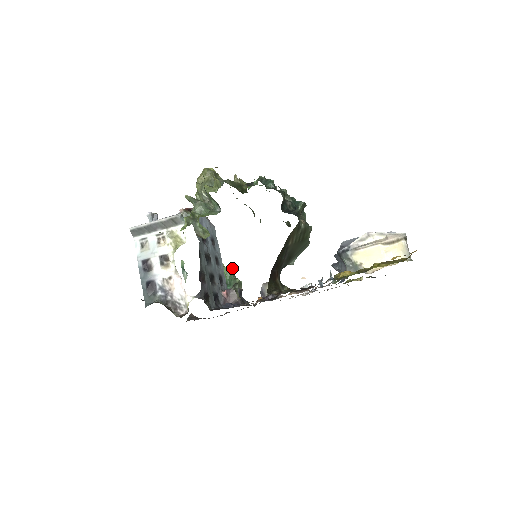
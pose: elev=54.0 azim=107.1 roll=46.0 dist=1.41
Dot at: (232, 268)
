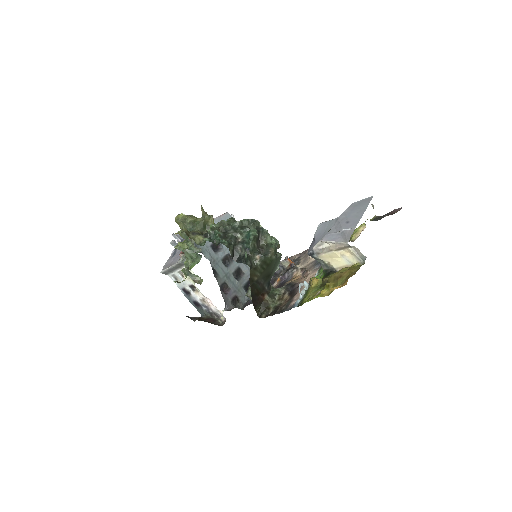
Dot at: occluded
